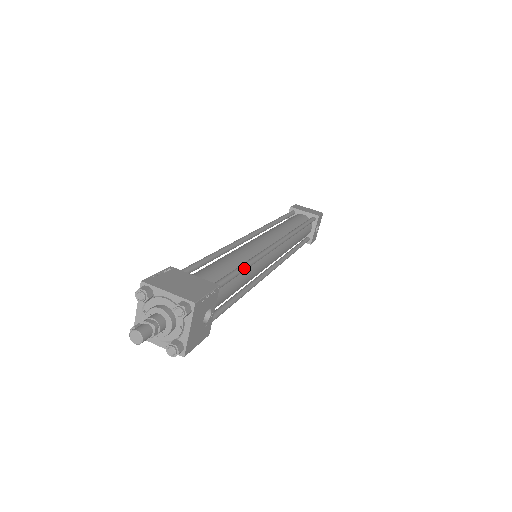
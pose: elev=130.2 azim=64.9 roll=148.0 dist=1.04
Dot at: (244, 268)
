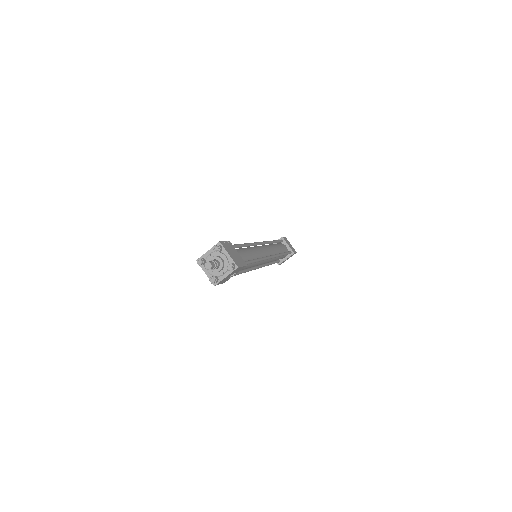
Dot at: (255, 262)
